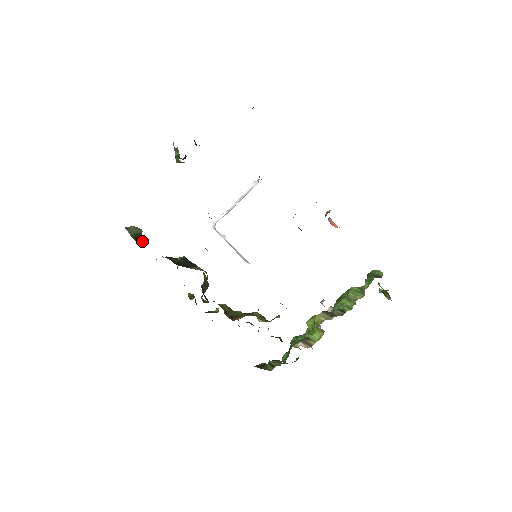
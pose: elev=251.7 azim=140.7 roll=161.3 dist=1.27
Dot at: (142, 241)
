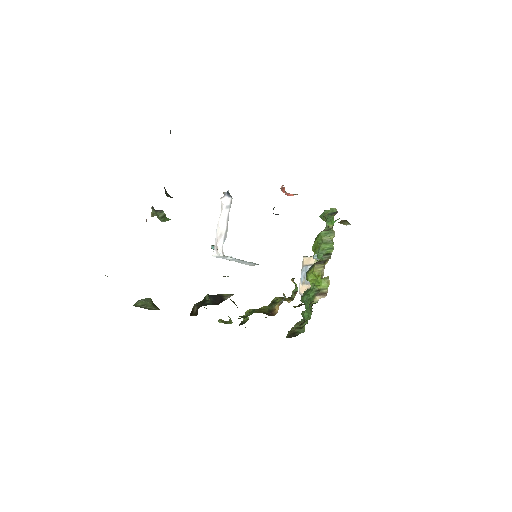
Dot at: occluded
